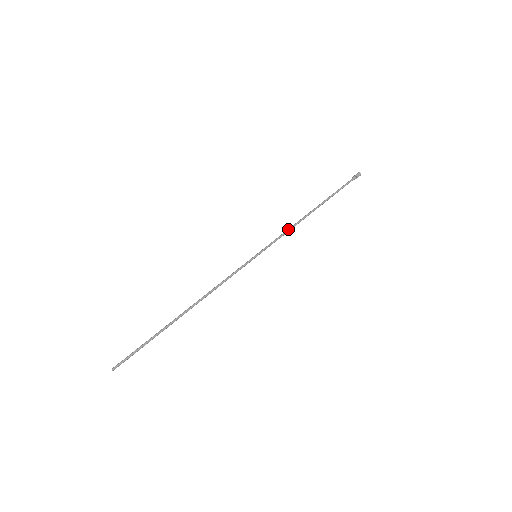
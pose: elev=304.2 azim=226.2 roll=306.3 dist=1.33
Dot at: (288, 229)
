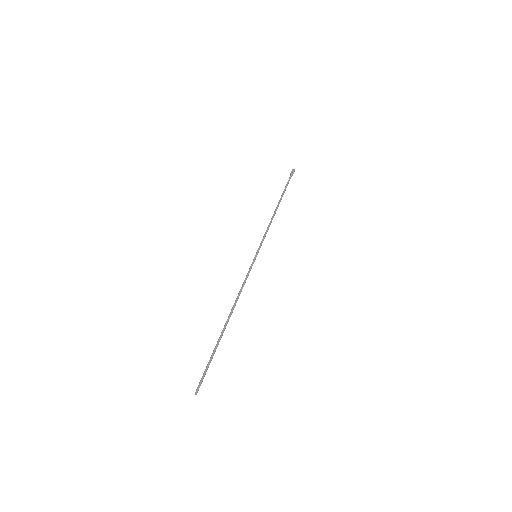
Dot at: (267, 227)
